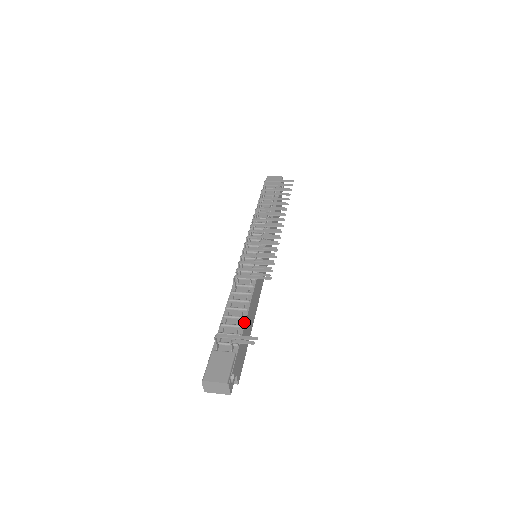
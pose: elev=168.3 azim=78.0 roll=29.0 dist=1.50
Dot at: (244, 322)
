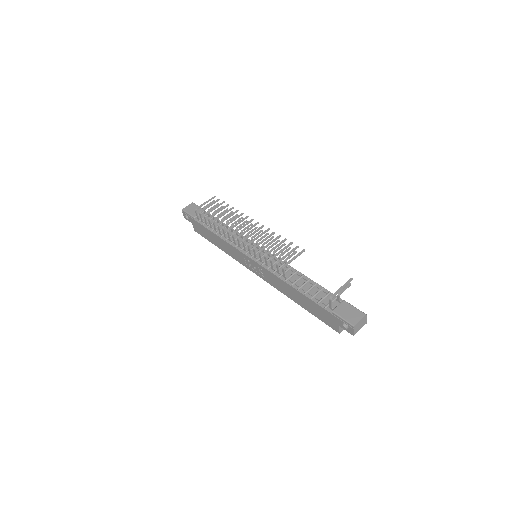
Dot at: (320, 286)
